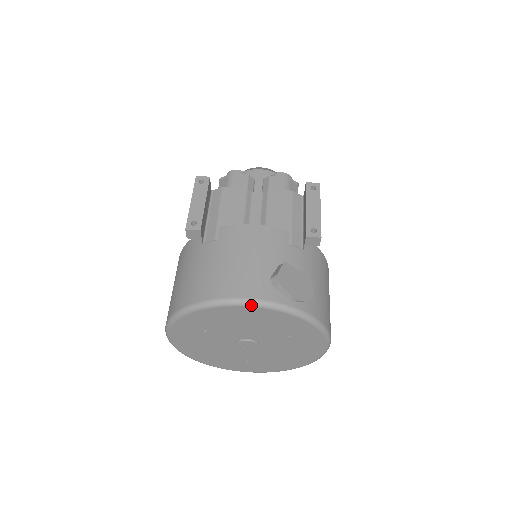
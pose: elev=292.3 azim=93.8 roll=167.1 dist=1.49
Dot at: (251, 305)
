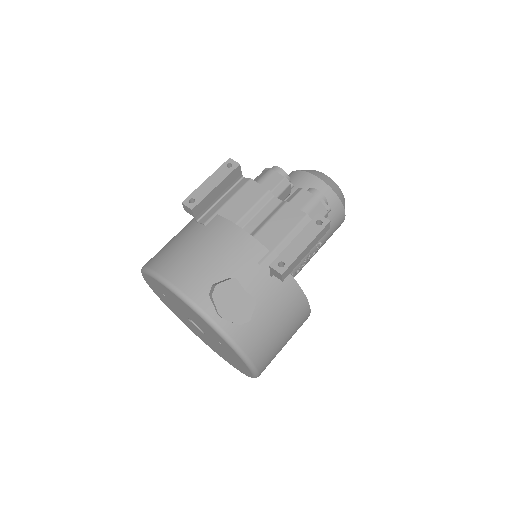
Dot at: (180, 297)
